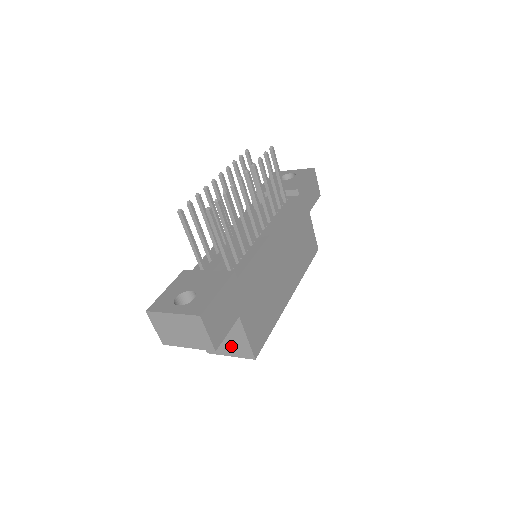
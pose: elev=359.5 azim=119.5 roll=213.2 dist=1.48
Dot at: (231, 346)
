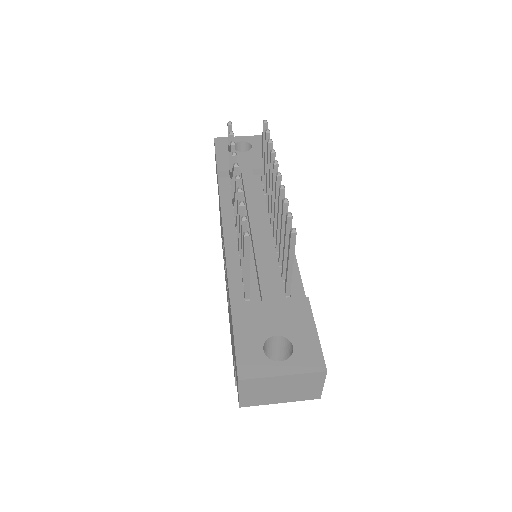
Dot at: occluded
